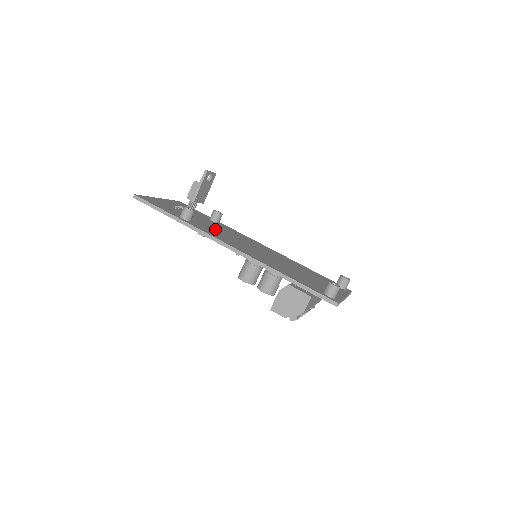
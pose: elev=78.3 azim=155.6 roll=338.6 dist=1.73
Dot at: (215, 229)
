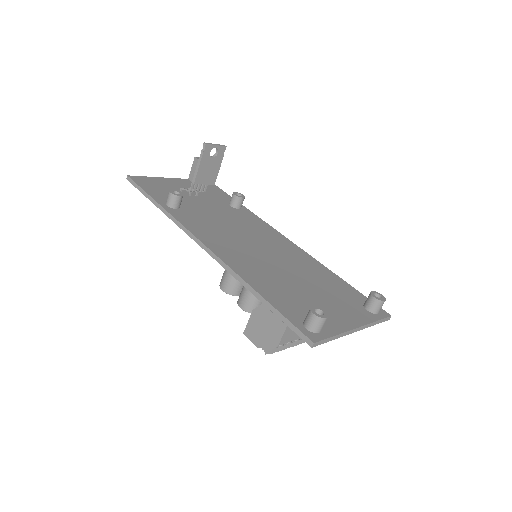
Dot at: (214, 218)
